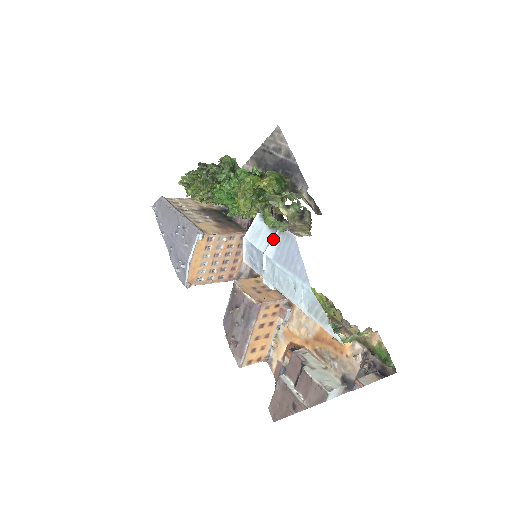
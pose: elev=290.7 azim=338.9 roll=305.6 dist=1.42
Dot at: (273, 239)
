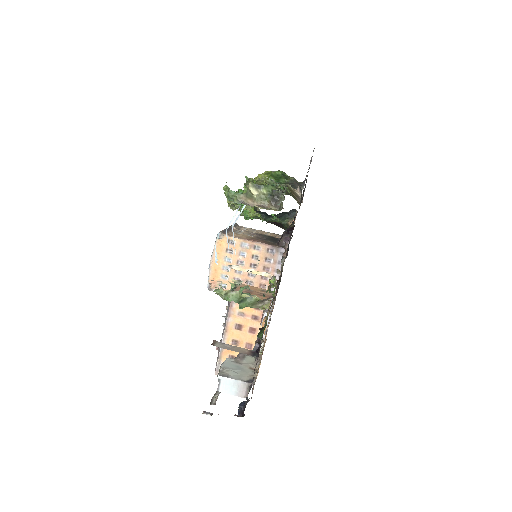
Dot at: (235, 215)
